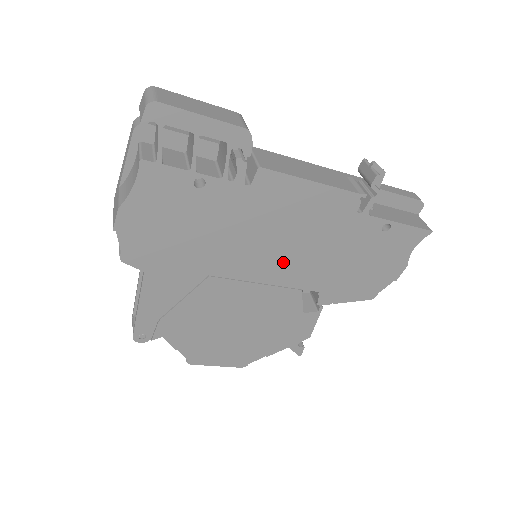
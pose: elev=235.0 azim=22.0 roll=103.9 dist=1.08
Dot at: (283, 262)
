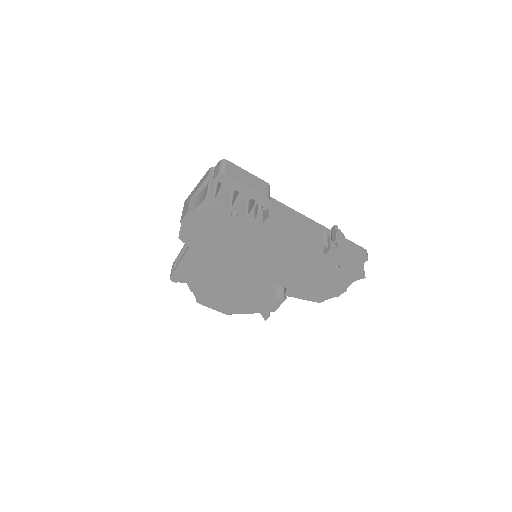
Dot at: (270, 266)
